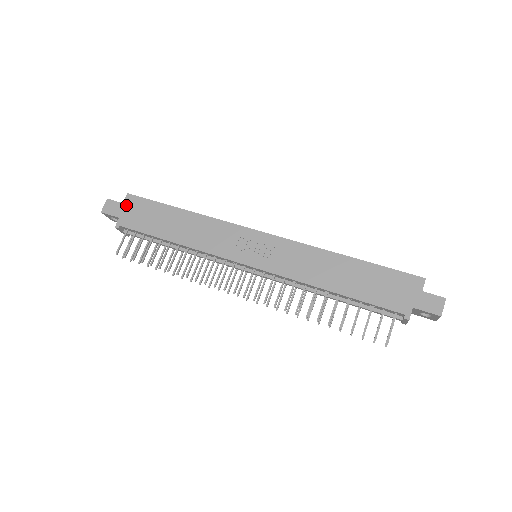
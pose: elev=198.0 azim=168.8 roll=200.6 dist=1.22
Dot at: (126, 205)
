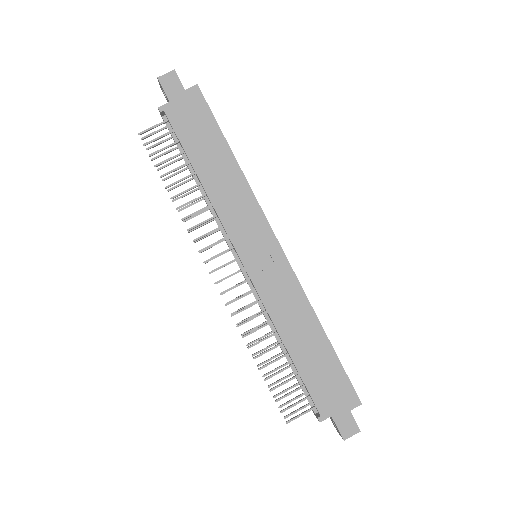
Dot at: (186, 95)
